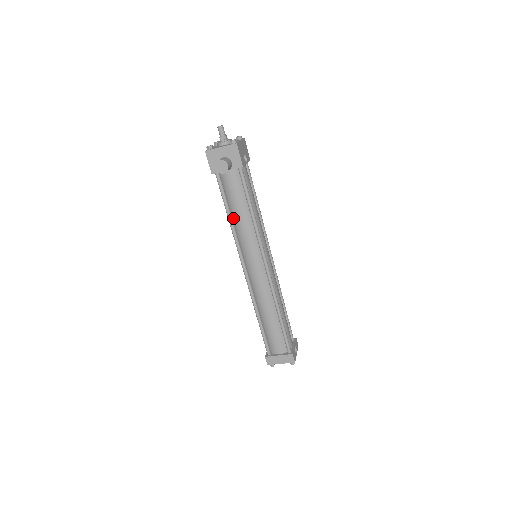
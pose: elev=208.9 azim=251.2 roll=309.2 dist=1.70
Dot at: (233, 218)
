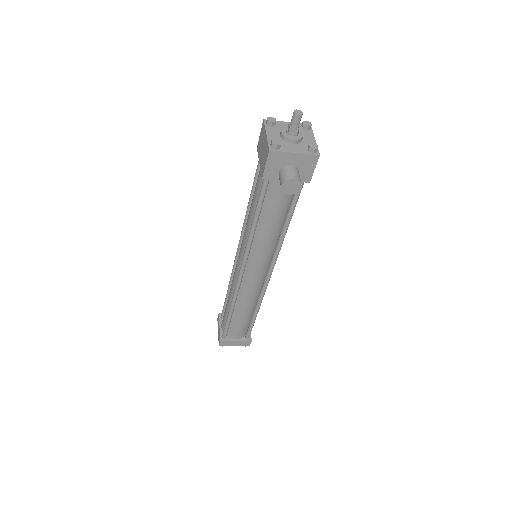
Dot at: (257, 225)
